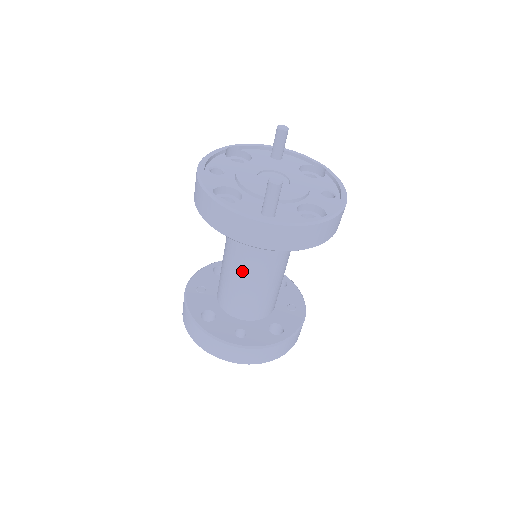
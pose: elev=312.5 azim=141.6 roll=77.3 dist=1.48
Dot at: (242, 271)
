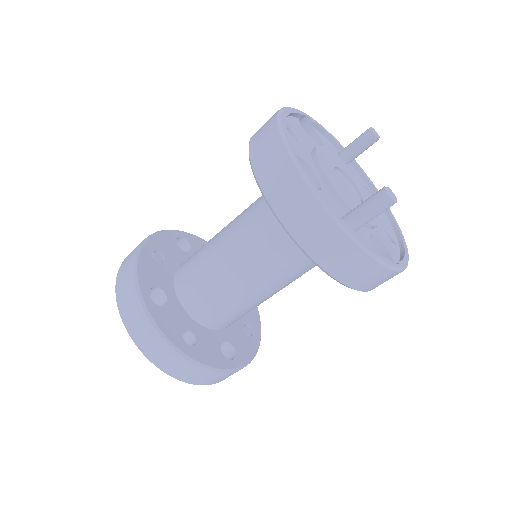
Dot at: (242, 268)
